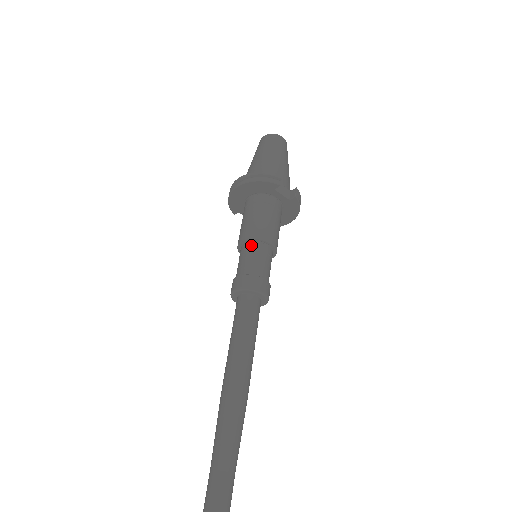
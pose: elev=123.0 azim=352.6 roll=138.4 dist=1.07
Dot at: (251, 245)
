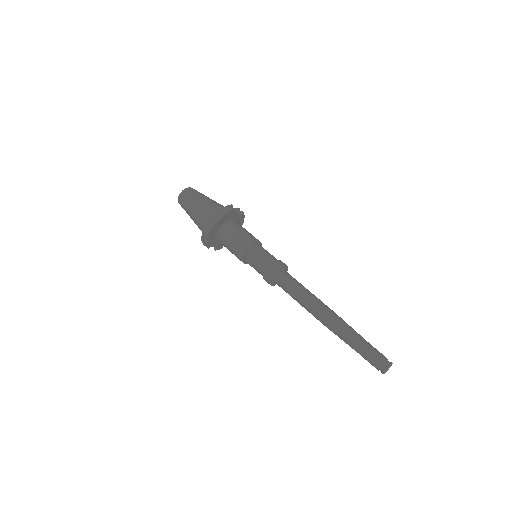
Dot at: (255, 249)
